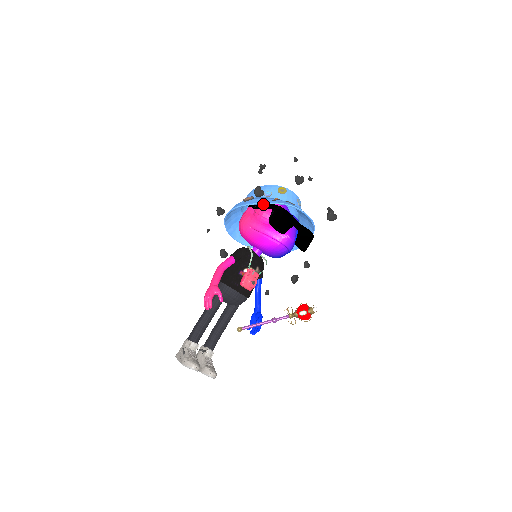
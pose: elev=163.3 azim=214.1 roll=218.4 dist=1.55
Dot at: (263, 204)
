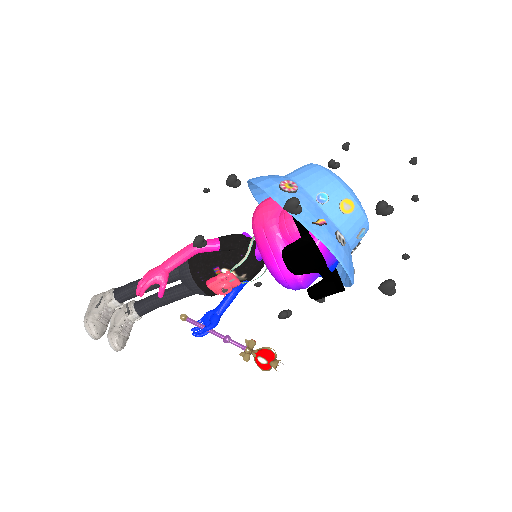
Dot at: occluded
